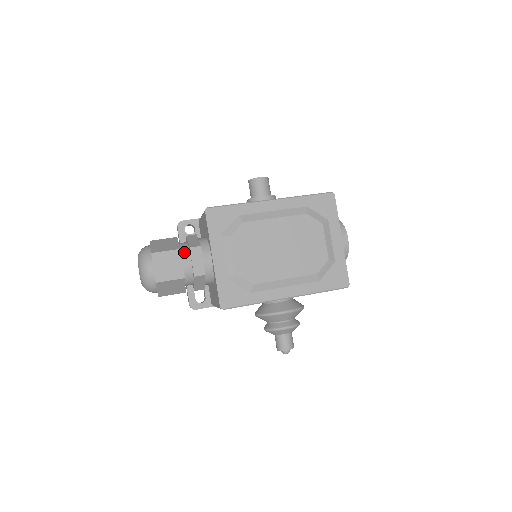
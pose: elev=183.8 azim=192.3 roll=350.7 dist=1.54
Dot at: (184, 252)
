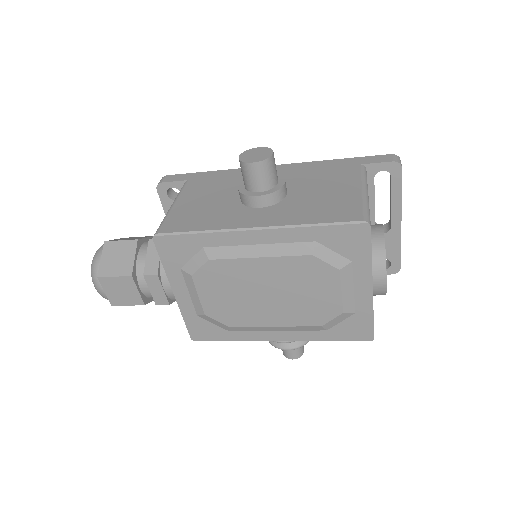
Dot at: (140, 274)
